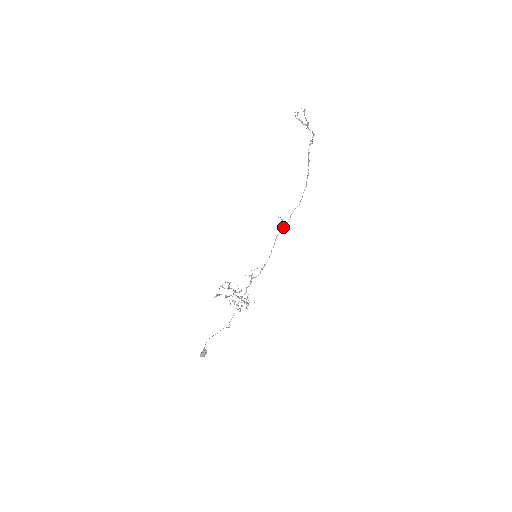
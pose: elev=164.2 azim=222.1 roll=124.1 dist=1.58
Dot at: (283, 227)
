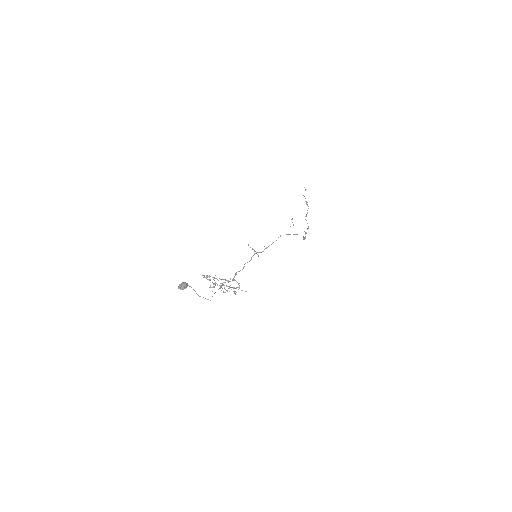
Dot at: (289, 234)
